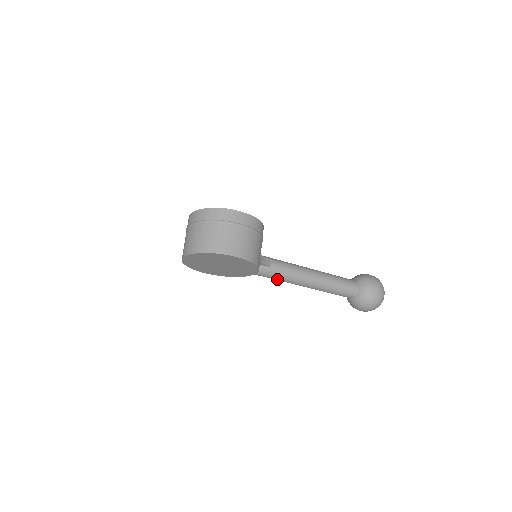
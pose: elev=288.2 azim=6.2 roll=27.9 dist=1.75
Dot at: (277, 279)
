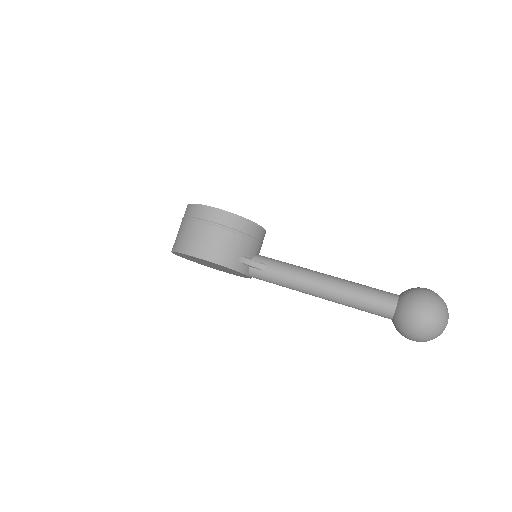
Dot at: (278, 284)
